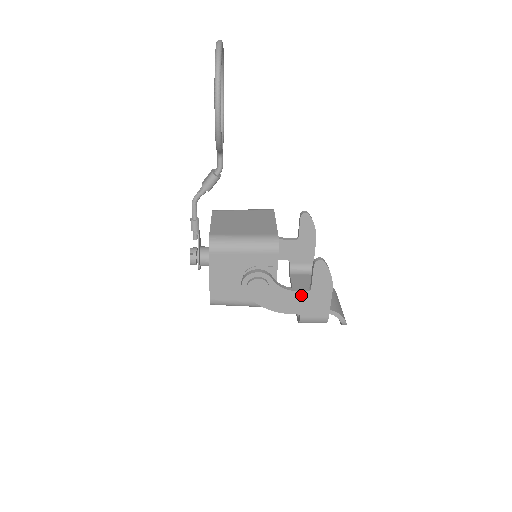
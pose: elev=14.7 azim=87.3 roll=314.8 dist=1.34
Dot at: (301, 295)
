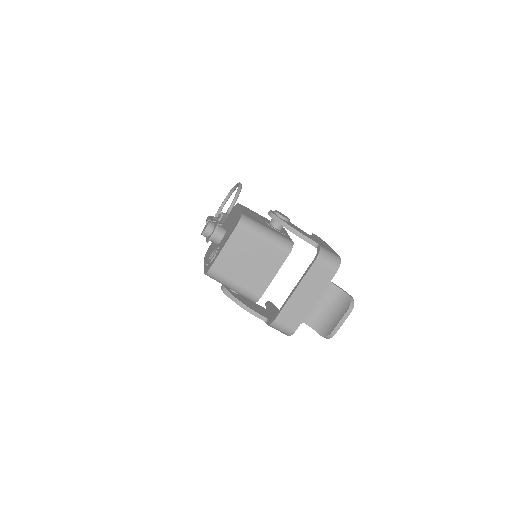
Dot at: (313, 238)
